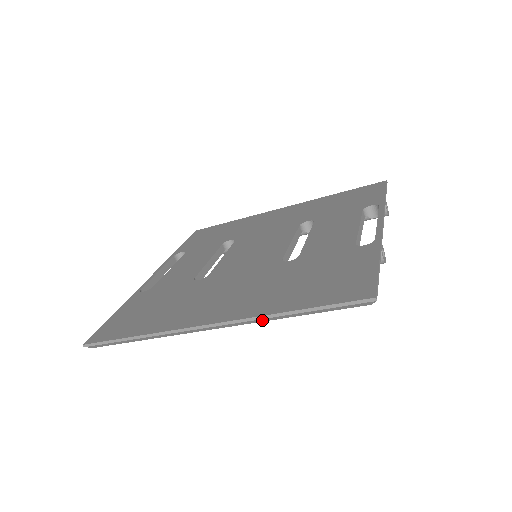
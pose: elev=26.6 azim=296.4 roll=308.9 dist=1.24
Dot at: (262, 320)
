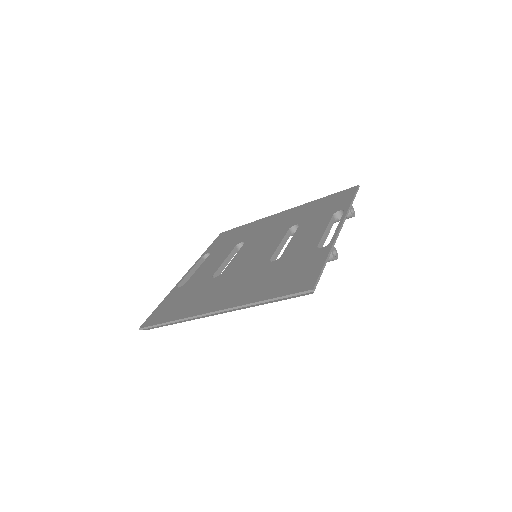
Dot at: (248, 307)
